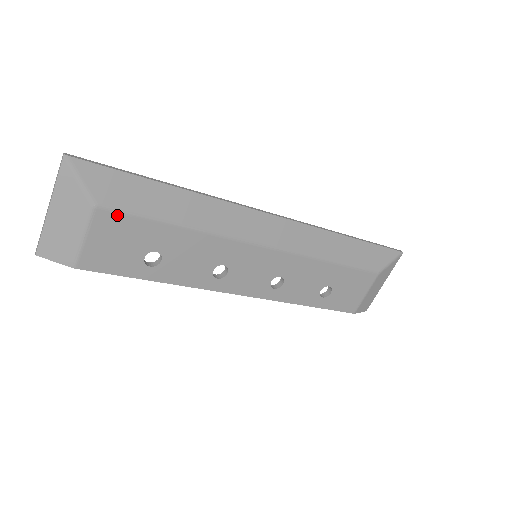
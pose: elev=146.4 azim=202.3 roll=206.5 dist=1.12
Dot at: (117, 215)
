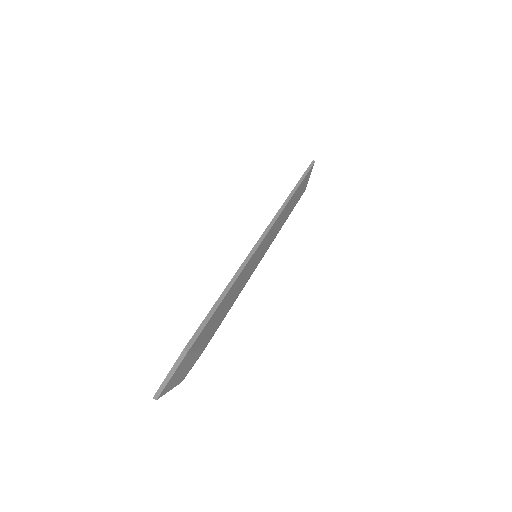
Dot at: occluded
